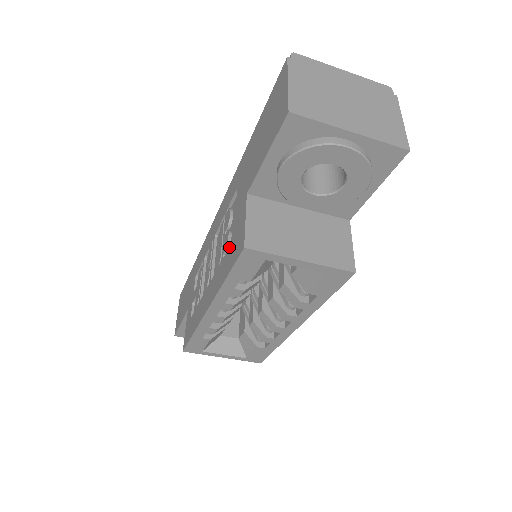
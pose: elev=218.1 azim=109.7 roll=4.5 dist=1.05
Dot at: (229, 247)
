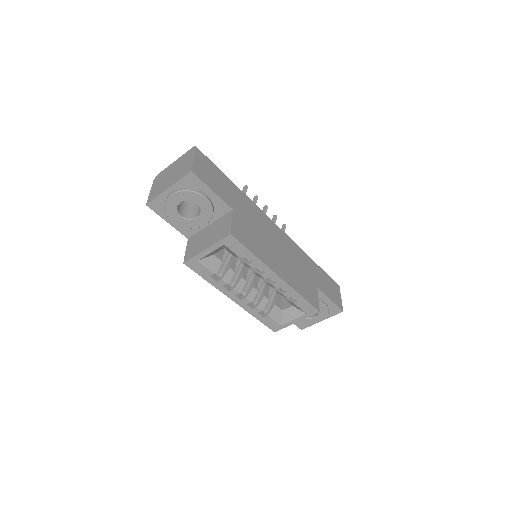
Dot at: occluded
